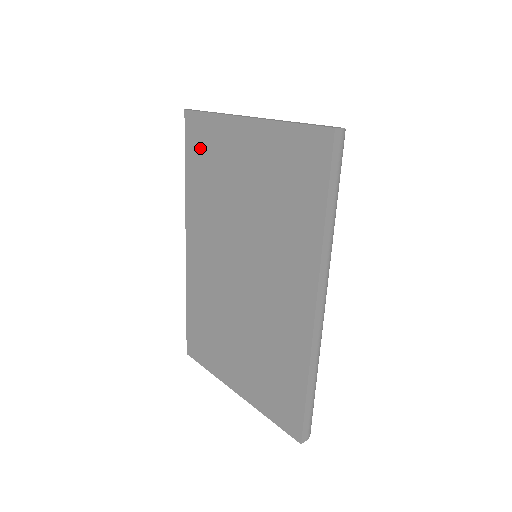
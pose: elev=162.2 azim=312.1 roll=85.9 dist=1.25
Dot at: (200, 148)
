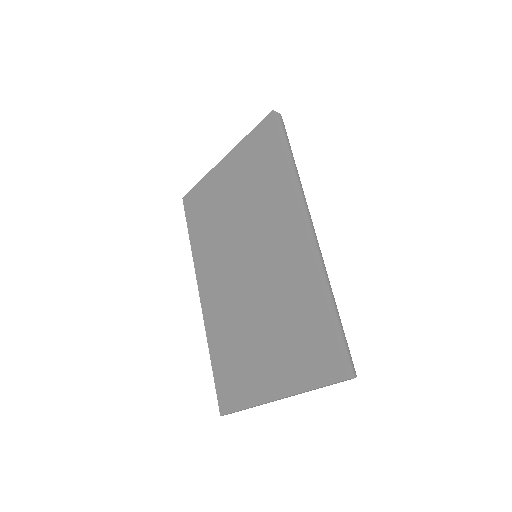
Dot at: (197, 210)
